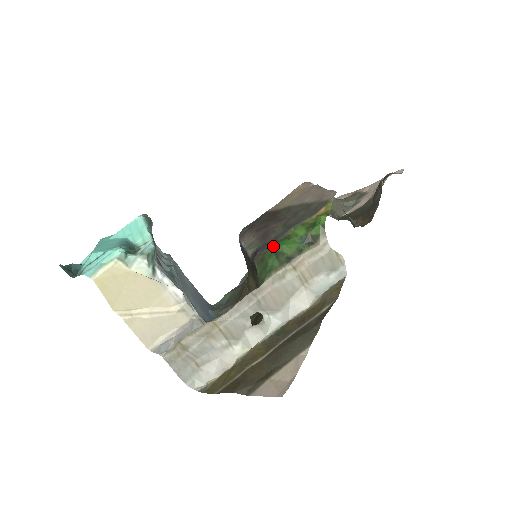
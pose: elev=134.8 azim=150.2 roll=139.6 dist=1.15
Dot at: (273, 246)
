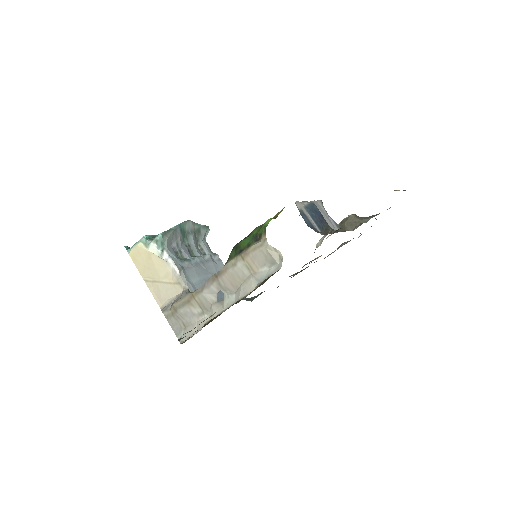
Dot at: (239, 242)
